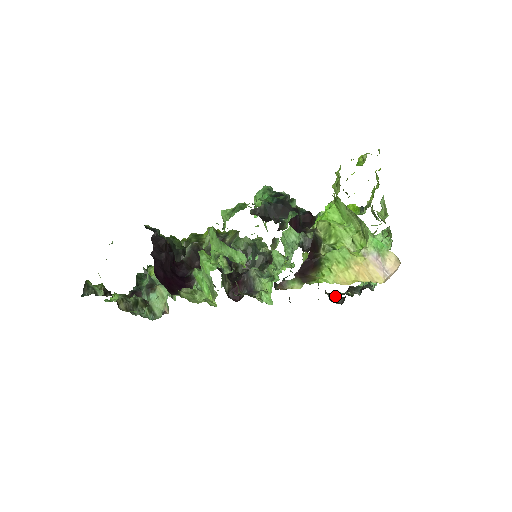
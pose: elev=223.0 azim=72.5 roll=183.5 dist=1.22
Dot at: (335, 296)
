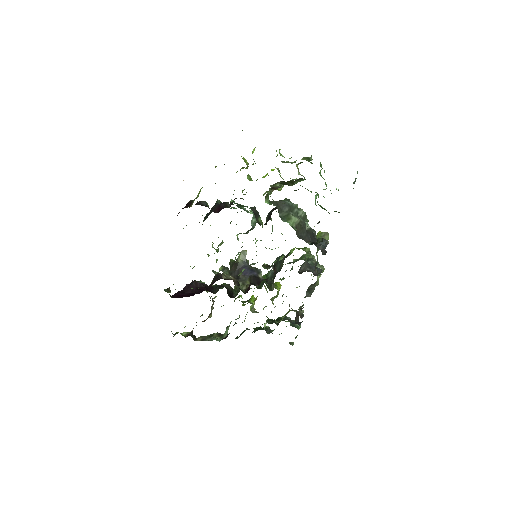
Dot at: (319, 240)
